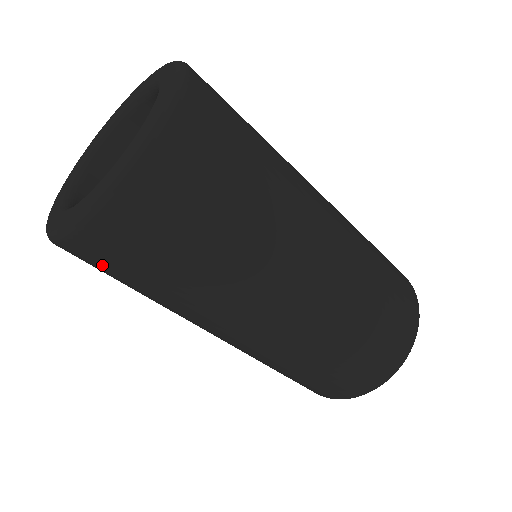
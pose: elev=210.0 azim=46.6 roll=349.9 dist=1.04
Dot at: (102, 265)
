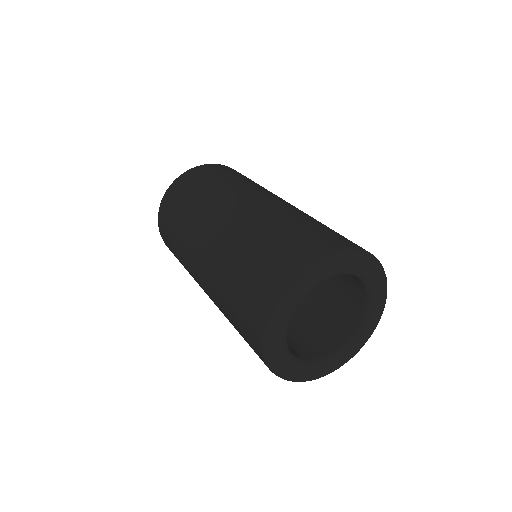
Dot at: (165, 228)
